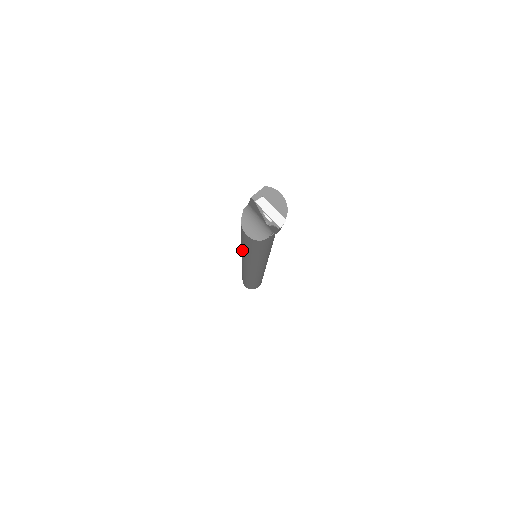
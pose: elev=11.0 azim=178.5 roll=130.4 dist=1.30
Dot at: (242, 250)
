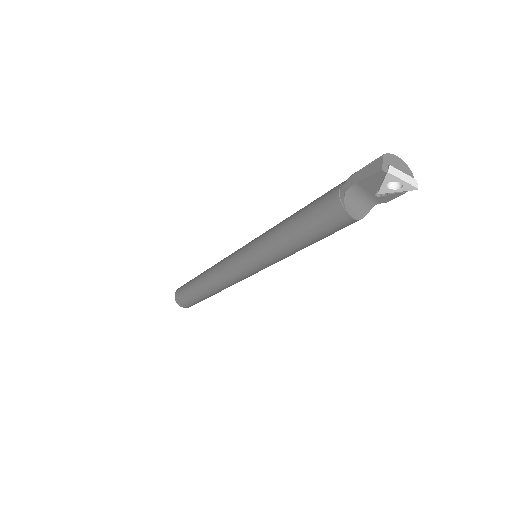
Dot at: (279, 250)
